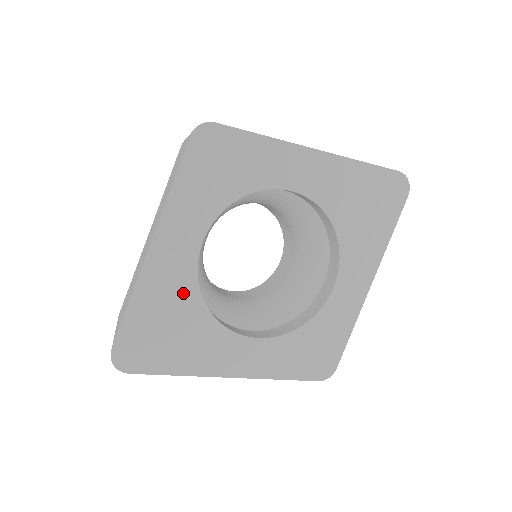
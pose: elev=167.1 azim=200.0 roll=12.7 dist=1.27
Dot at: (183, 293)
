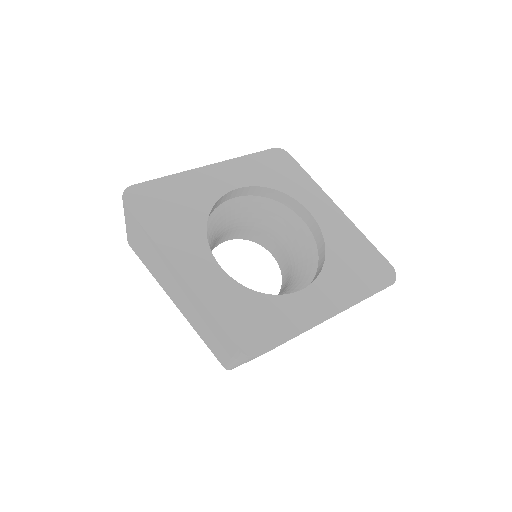
Dot at: (202, 199)
